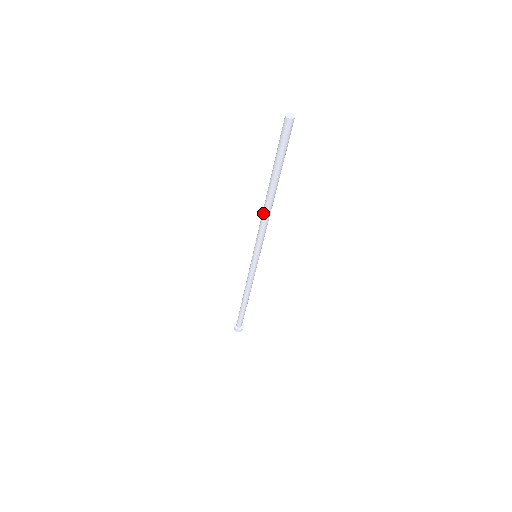
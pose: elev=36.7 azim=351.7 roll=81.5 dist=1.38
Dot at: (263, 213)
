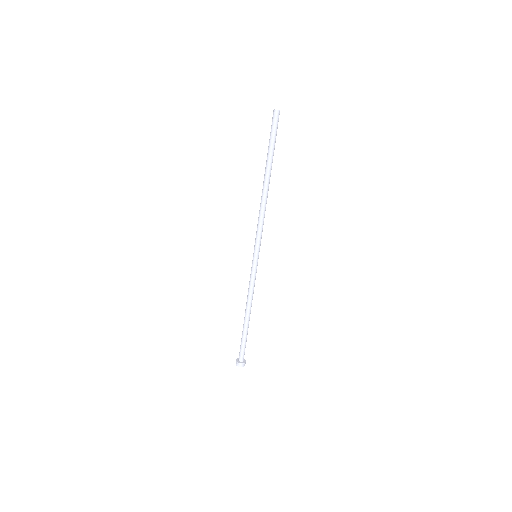
Dot at: occluded
